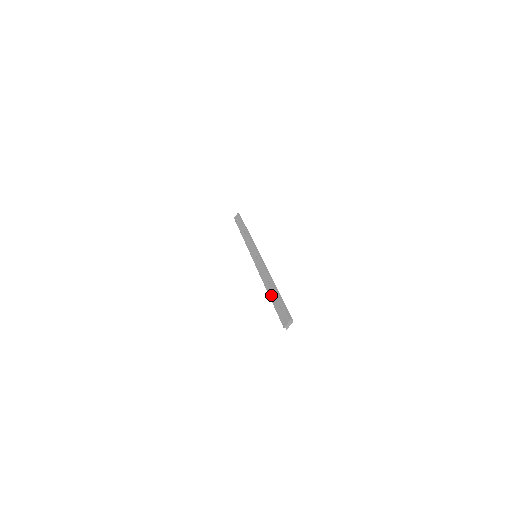
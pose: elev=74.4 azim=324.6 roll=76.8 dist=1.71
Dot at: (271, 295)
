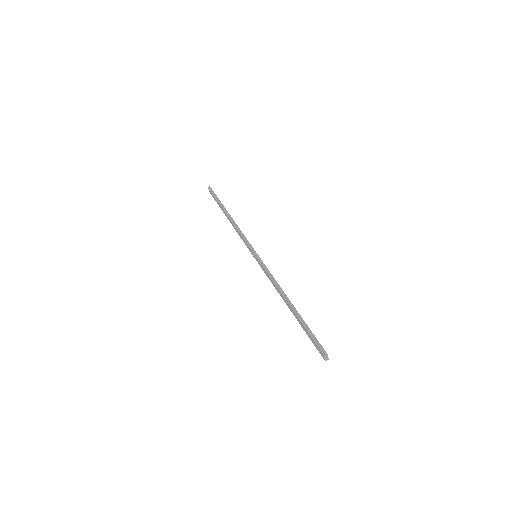
Dot at: (295, 317)
